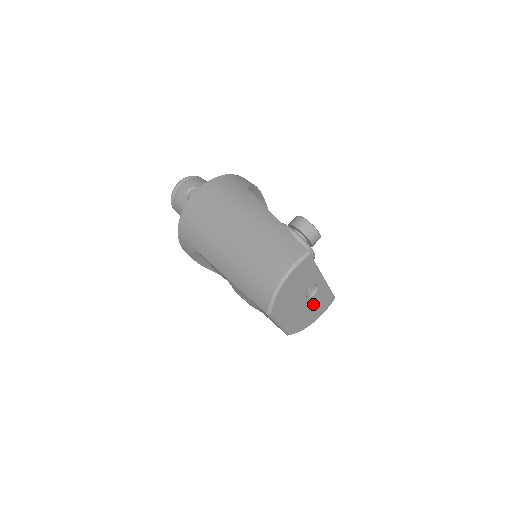
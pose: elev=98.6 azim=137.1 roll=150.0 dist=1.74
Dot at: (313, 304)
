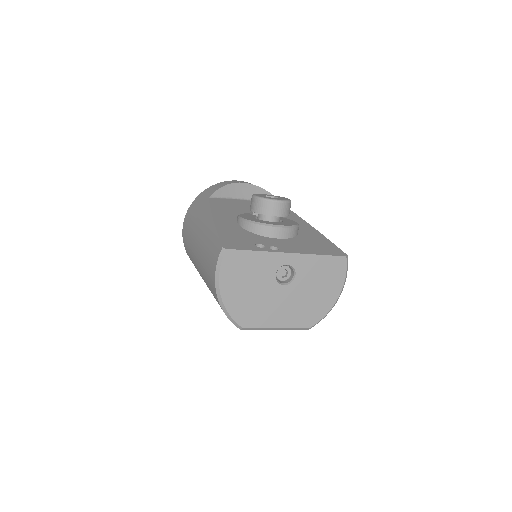
Dot at: (308, 283)
